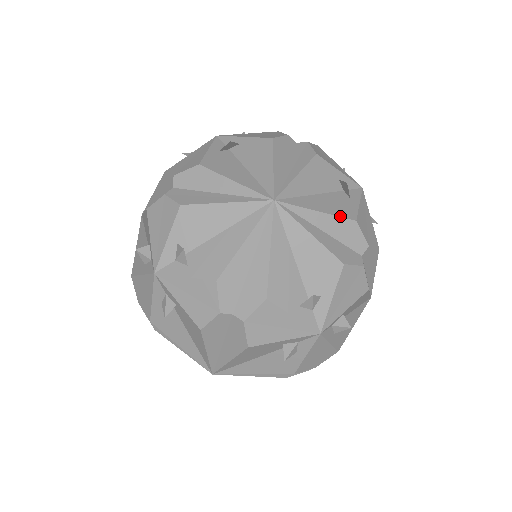
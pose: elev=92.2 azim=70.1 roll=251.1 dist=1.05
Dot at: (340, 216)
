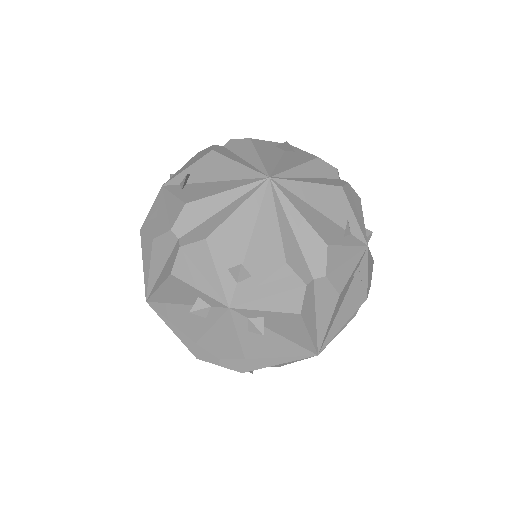
Dot at: (316, 231)
